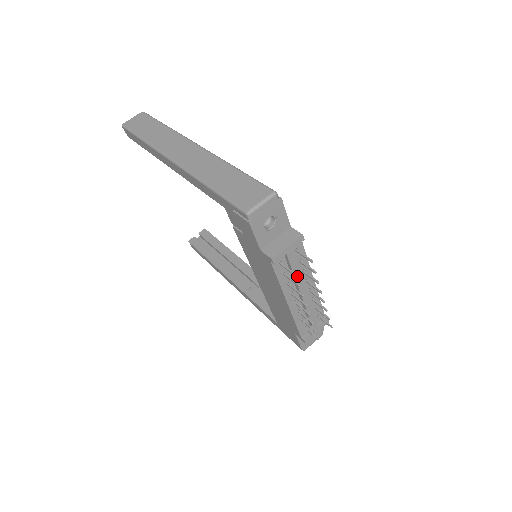
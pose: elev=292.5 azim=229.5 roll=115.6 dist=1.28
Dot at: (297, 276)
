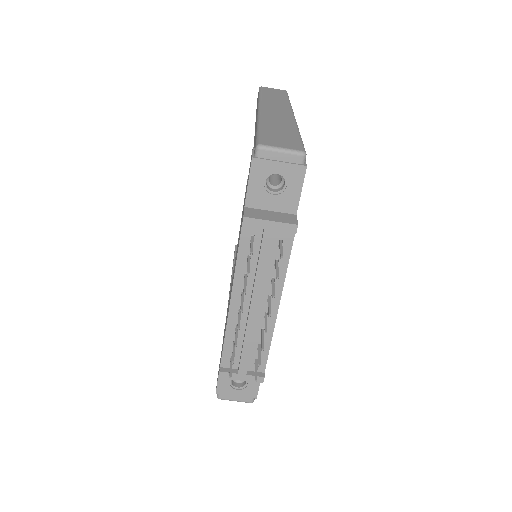
Dot at: (260, 274)
